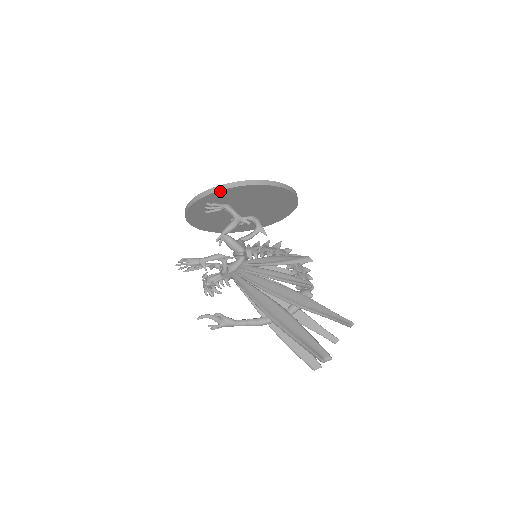
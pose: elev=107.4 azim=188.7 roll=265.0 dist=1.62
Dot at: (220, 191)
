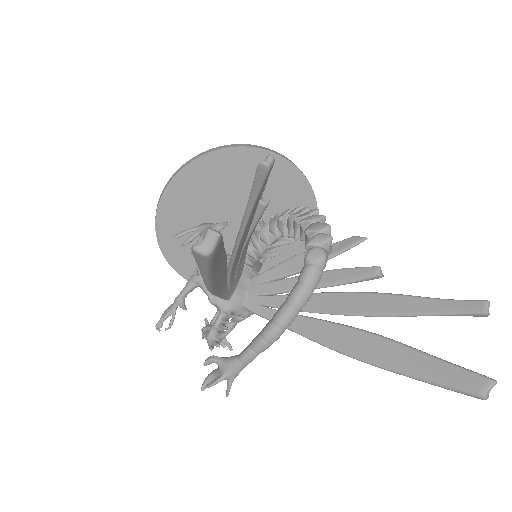
Dot at: (161, 205)
